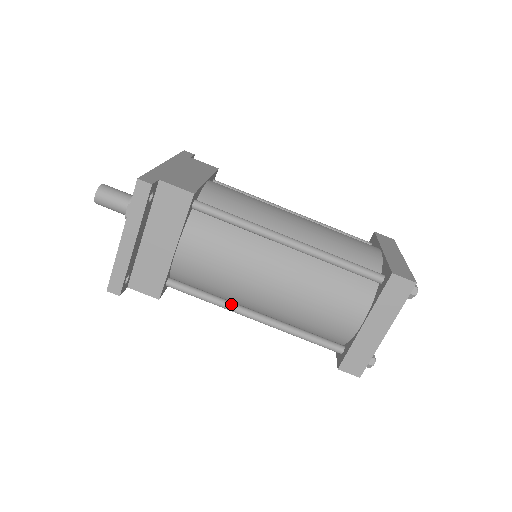
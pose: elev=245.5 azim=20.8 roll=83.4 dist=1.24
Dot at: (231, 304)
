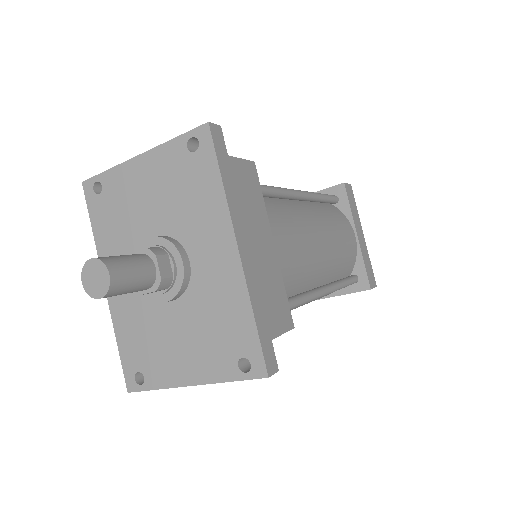
Dot at: occluded
